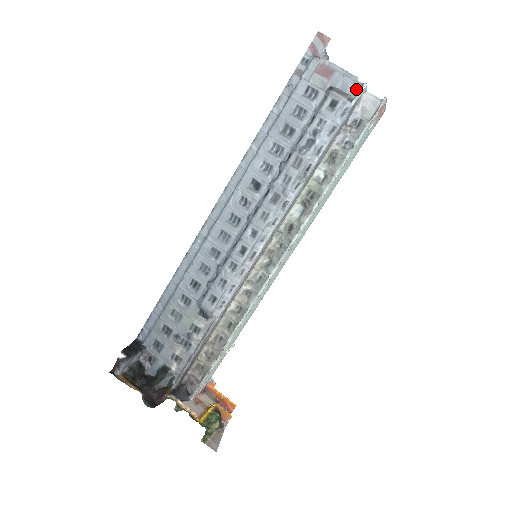
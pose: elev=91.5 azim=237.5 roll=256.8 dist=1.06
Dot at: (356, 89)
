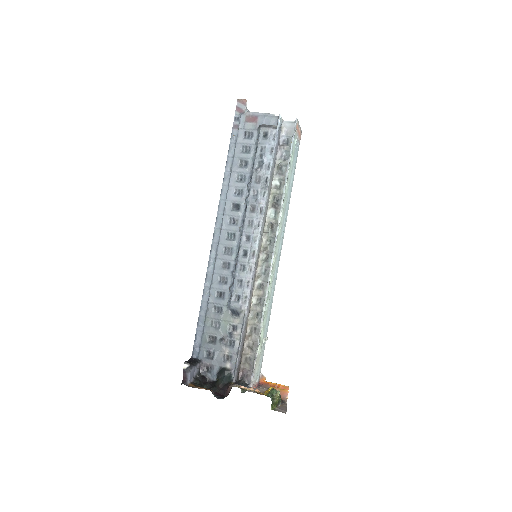
Dot at: (276, 121)
